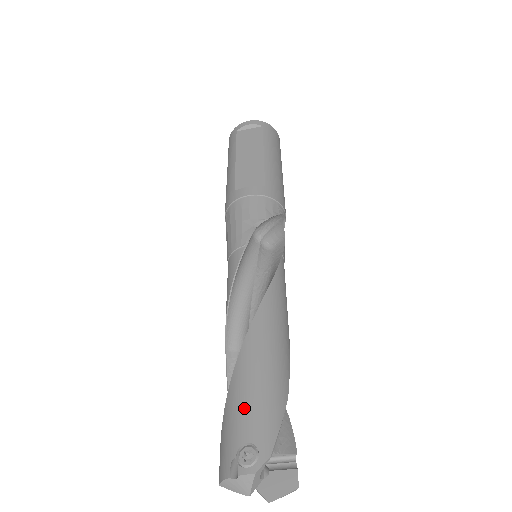
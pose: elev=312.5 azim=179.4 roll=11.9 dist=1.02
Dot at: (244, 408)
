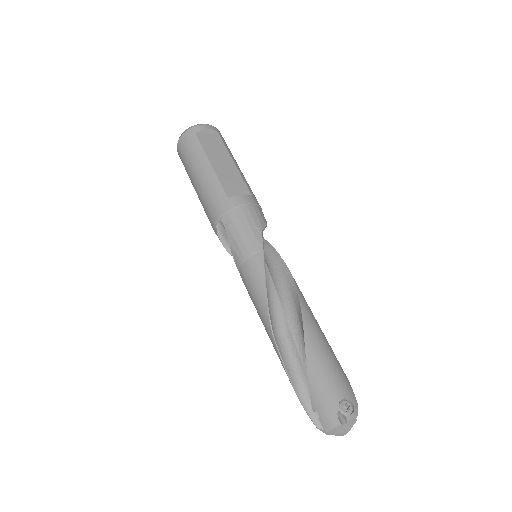
Dot at: (329, 377)
